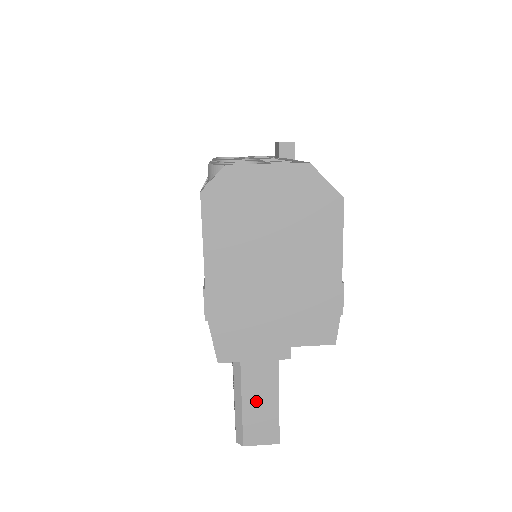
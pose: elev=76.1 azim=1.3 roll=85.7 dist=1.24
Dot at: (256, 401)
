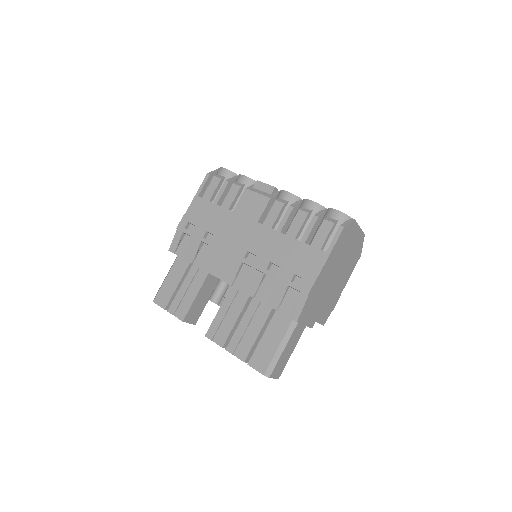
Dot at: (288, 350)
